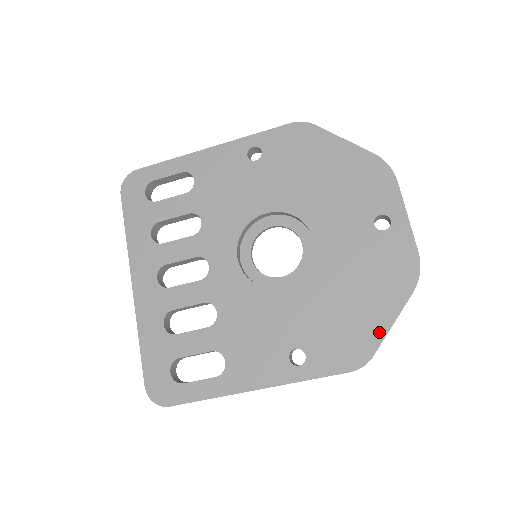
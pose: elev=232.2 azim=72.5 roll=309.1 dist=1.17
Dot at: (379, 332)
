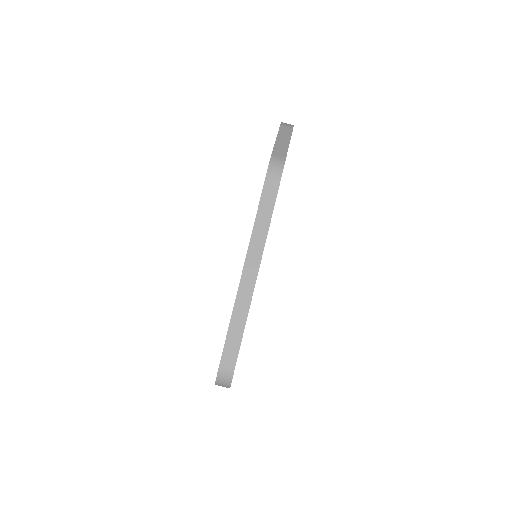
Dot at: occluded
